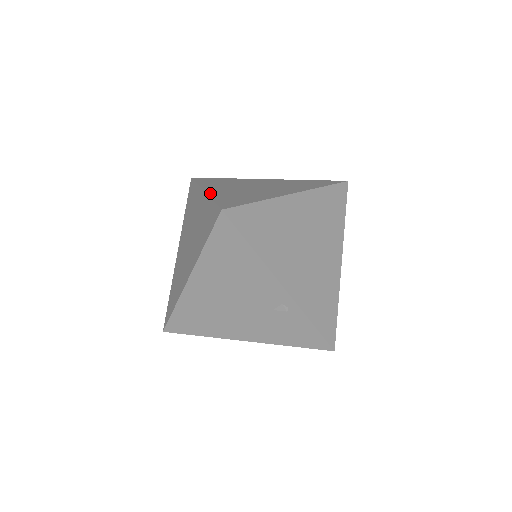
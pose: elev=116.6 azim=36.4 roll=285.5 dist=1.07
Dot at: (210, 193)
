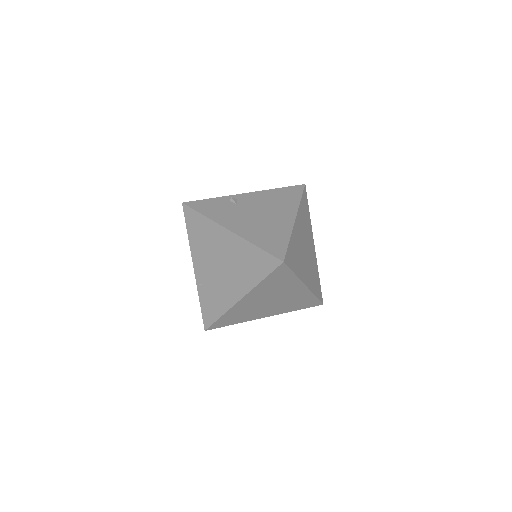
Dot at: (197, 280)
